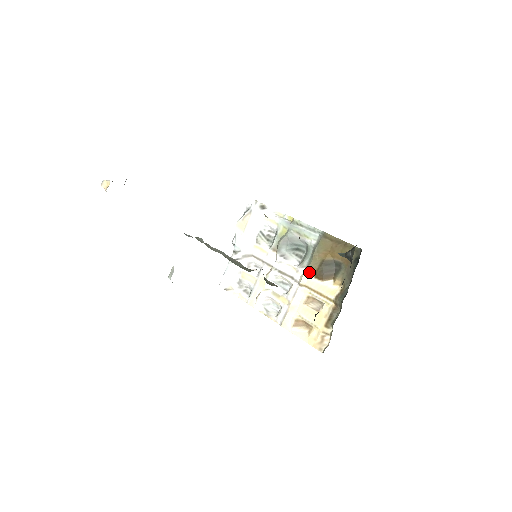
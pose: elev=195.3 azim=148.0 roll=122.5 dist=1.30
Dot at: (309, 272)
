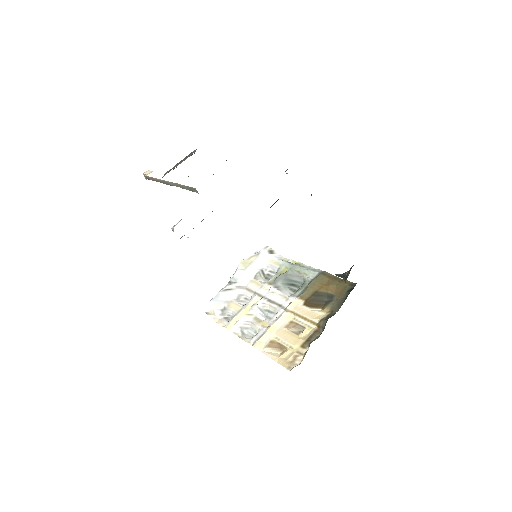
Dot at: (299, 300)
